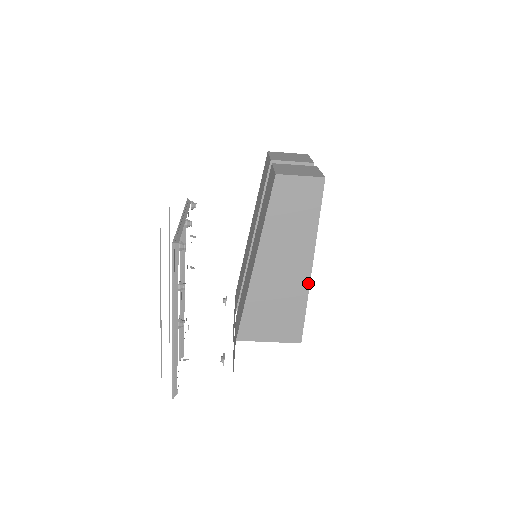
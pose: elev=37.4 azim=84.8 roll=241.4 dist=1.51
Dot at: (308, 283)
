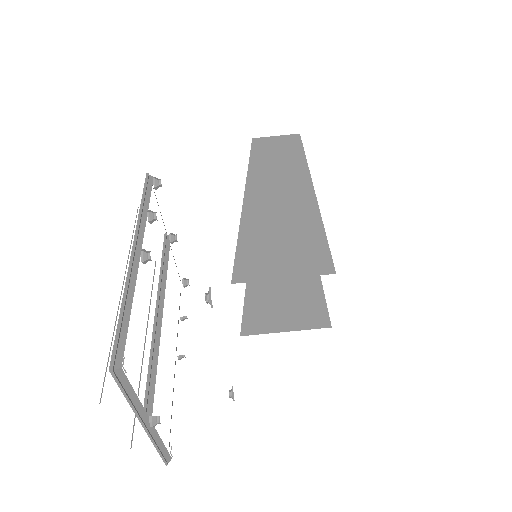
Dot at: (316, 205)
